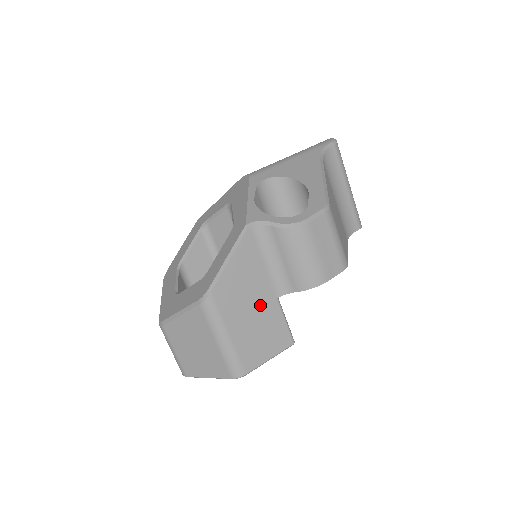
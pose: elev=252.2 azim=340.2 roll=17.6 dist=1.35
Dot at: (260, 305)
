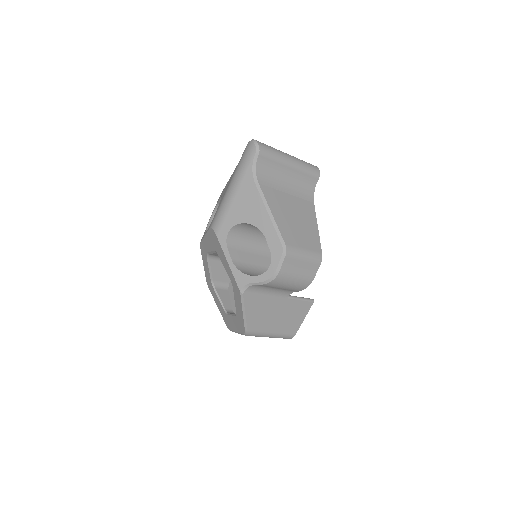
Dot at: (280, 309)
